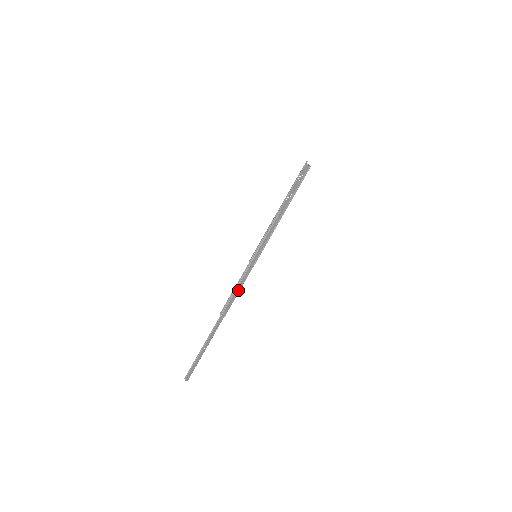
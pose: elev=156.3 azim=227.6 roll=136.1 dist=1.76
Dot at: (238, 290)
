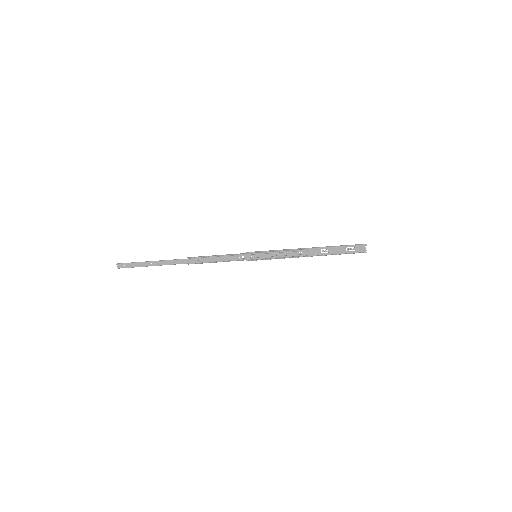
Dot at: (218, 260)
